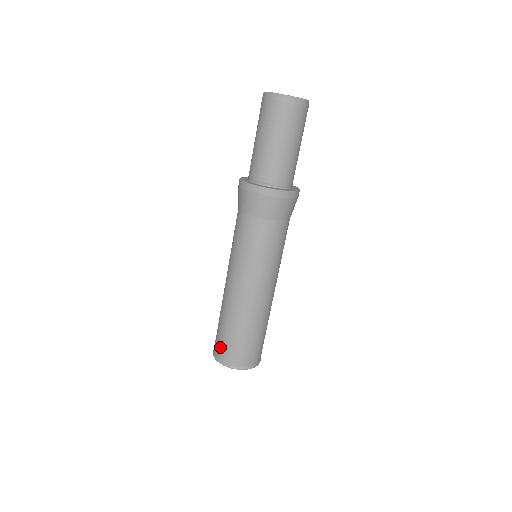
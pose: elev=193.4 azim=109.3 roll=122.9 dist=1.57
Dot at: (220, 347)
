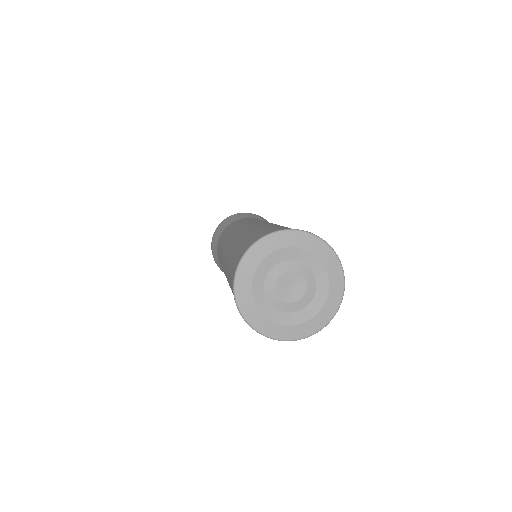
Dot at: (253, 238)
